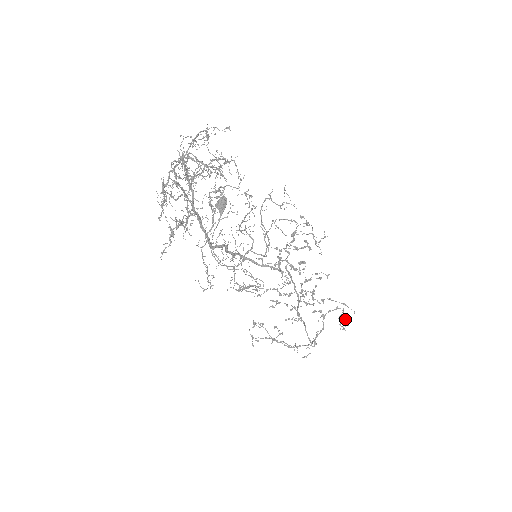
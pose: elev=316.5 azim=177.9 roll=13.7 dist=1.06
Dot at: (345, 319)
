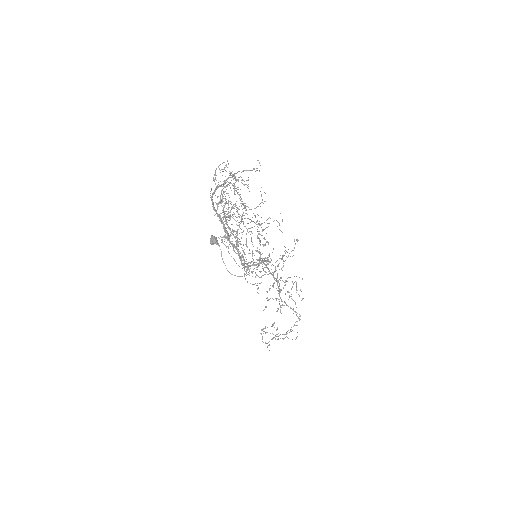
Dot at: (300, 290)
